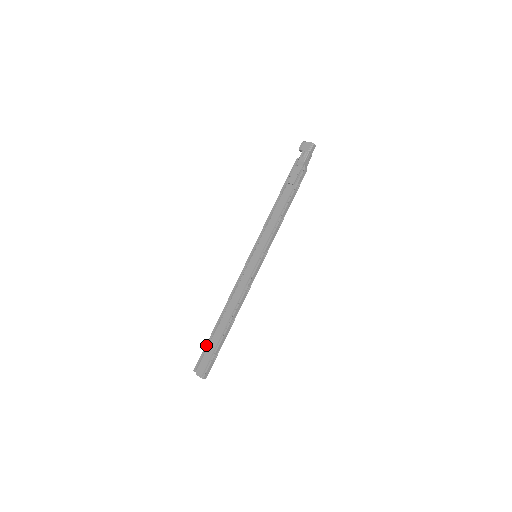
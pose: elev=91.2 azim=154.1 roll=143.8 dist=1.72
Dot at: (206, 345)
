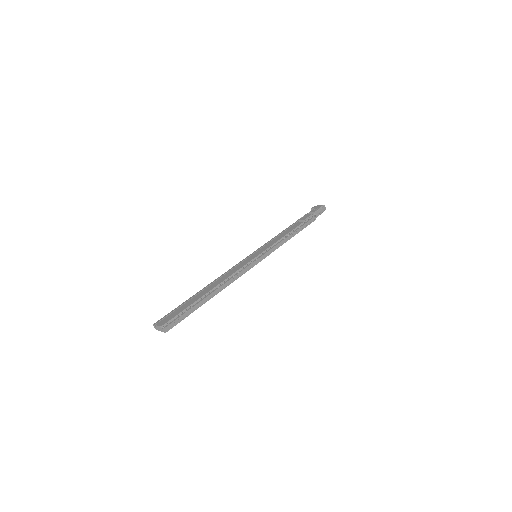
Dot at: (178, 306)
